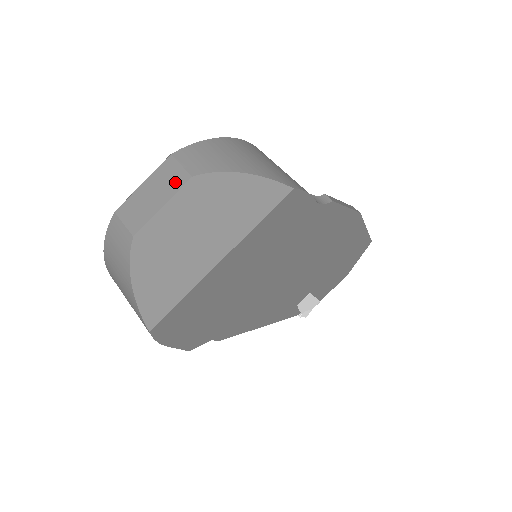
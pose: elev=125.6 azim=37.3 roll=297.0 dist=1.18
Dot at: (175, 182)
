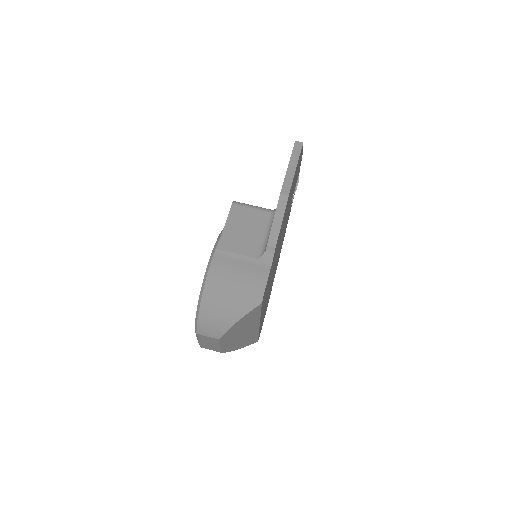
Dot at: (214, 341)
